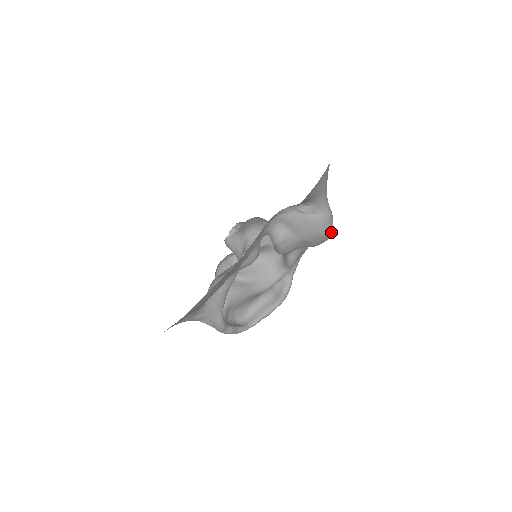
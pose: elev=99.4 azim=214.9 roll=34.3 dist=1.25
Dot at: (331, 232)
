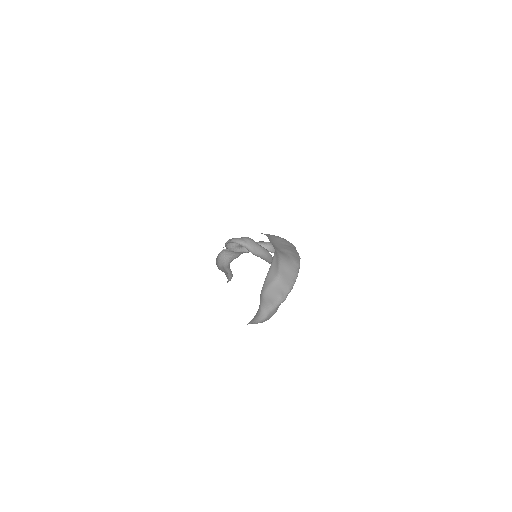
Dot at: occluded
